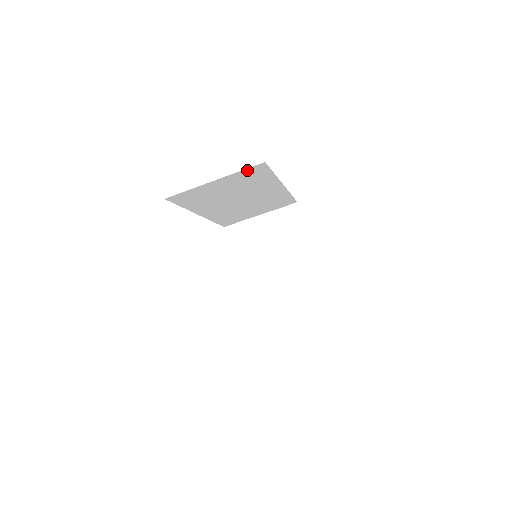
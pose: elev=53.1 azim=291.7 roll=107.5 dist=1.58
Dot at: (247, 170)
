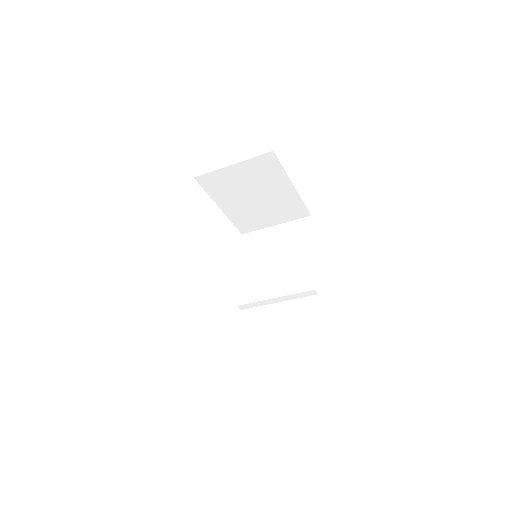
Dot at: occluded
